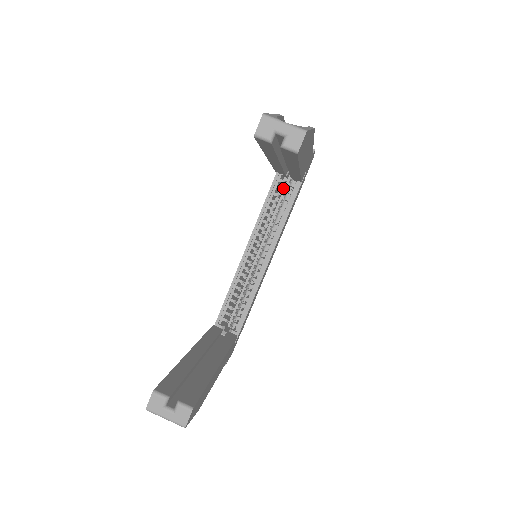
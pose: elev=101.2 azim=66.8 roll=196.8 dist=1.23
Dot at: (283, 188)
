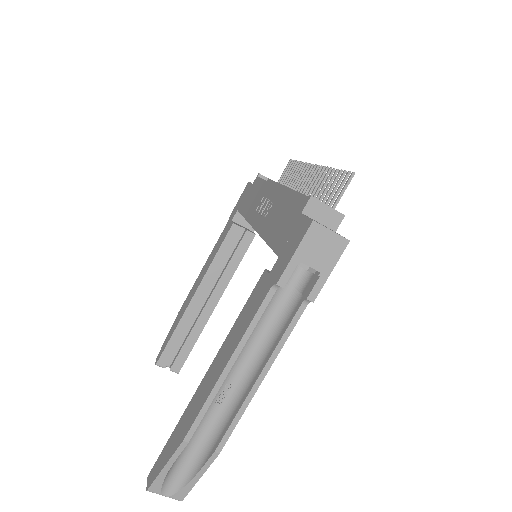
Dot at: occluded
